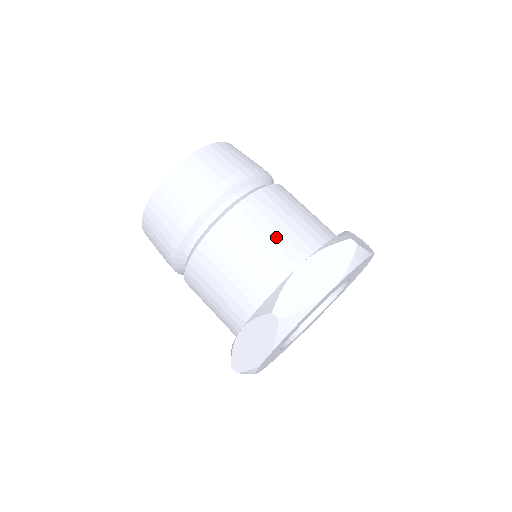
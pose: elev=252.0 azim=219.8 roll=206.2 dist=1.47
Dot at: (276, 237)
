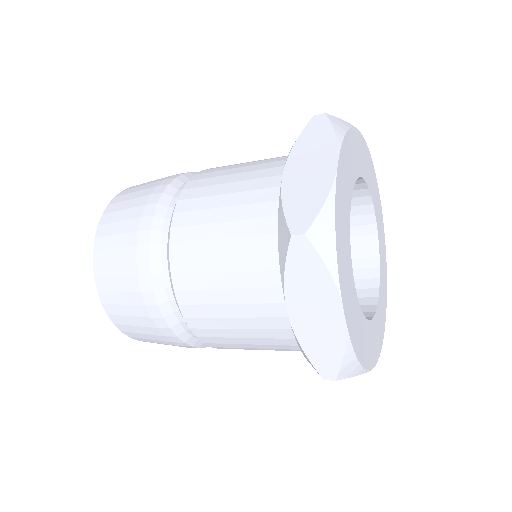
Dot at: (240, 186)
